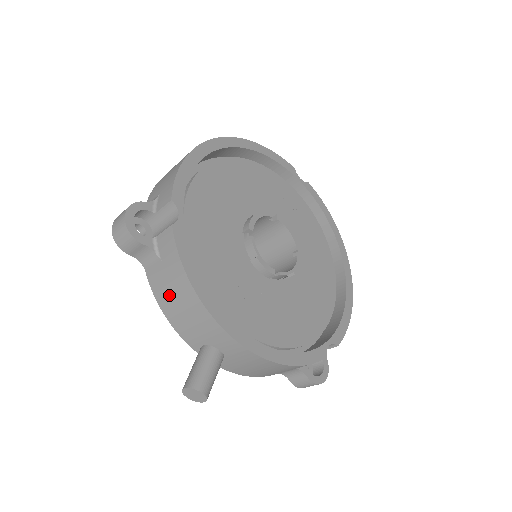
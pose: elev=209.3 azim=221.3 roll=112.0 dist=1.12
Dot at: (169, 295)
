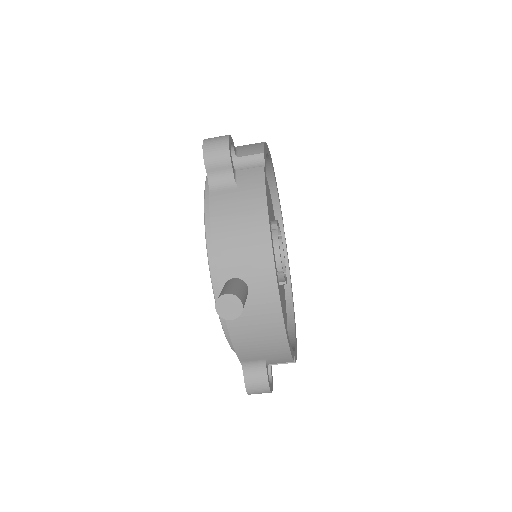
Dot at: (232, 217)
